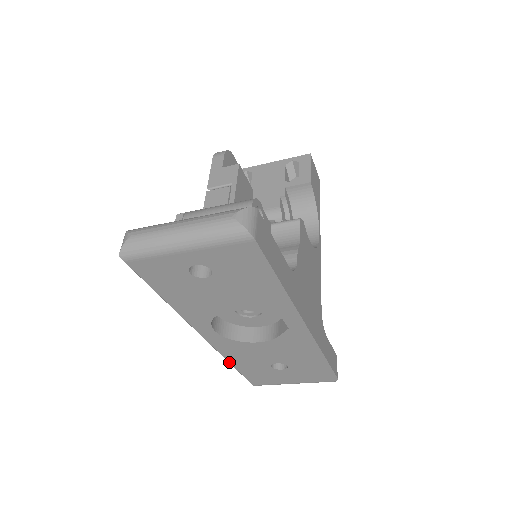
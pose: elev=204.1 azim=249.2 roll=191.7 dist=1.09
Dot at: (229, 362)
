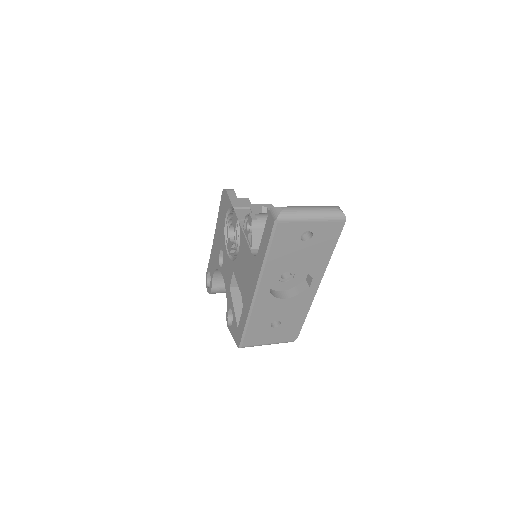
Dot at: (250, 319)
